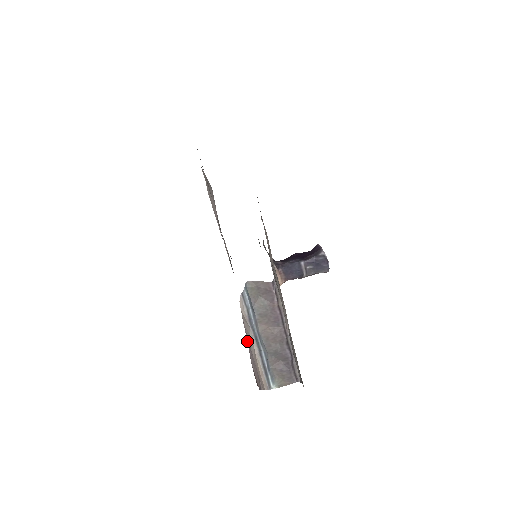
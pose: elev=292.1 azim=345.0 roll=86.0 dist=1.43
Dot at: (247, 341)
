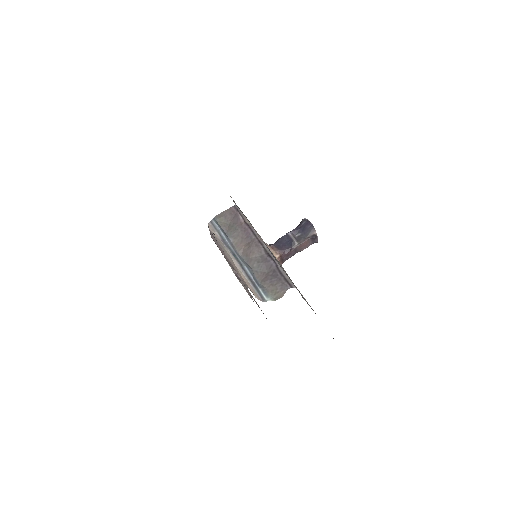
Dot at: (210, 232)
